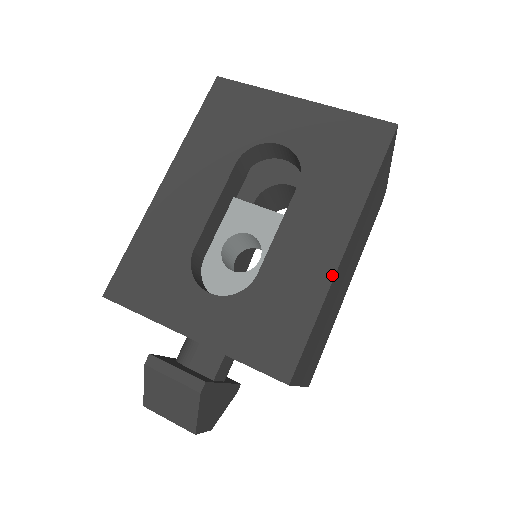
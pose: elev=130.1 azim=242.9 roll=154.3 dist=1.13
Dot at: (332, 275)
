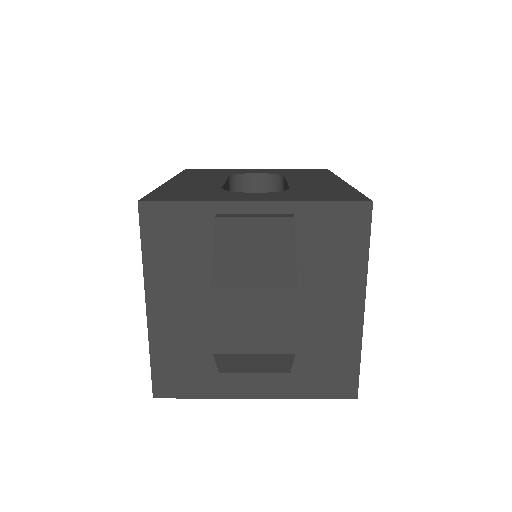
Dot at: (347, 184)
